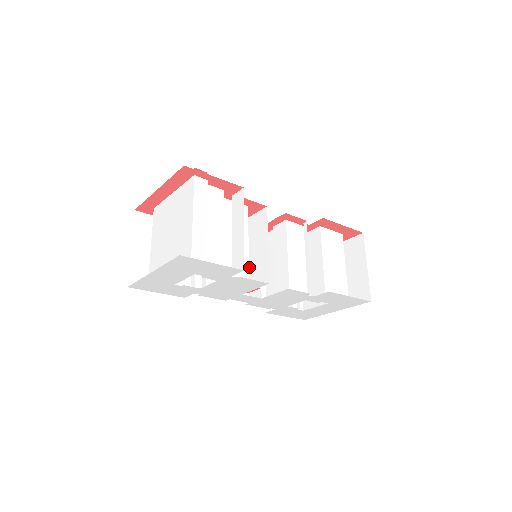
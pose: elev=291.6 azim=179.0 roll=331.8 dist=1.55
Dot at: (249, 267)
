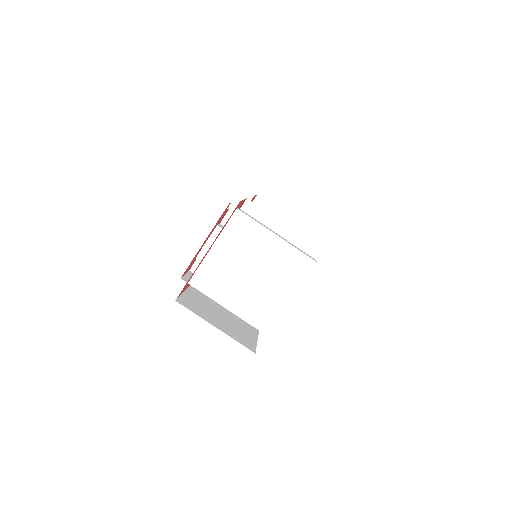
Dot at: occluded
